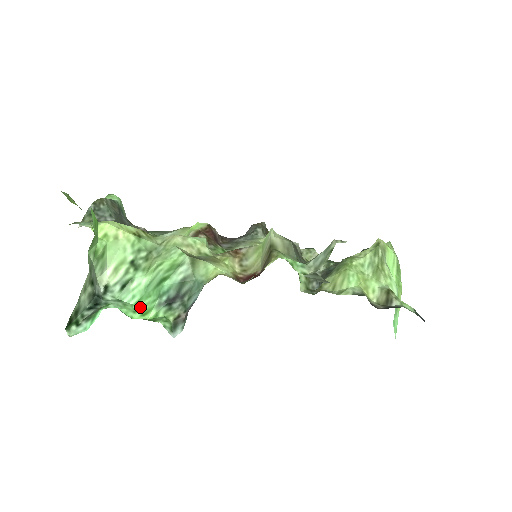
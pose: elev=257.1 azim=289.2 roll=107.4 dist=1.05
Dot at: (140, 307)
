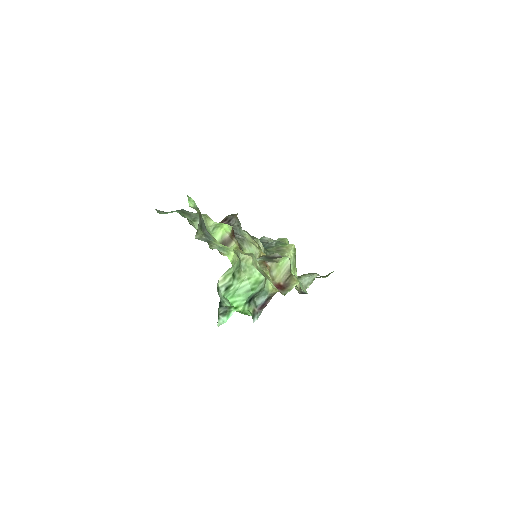
Dot at: (233, 302)
